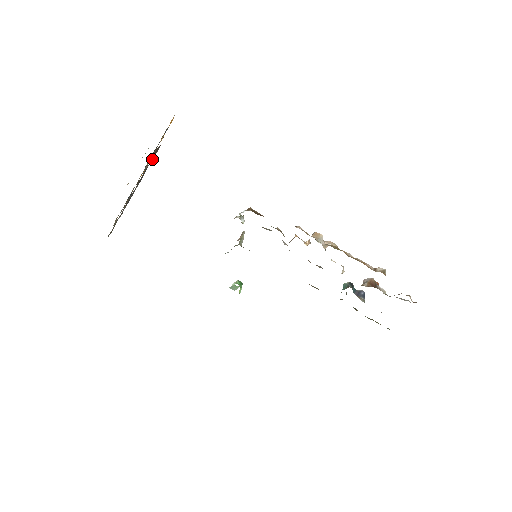
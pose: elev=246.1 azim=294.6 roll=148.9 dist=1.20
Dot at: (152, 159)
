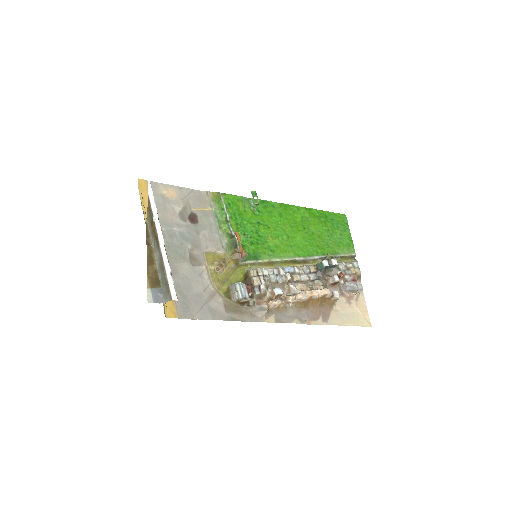
Dot at: occluded
